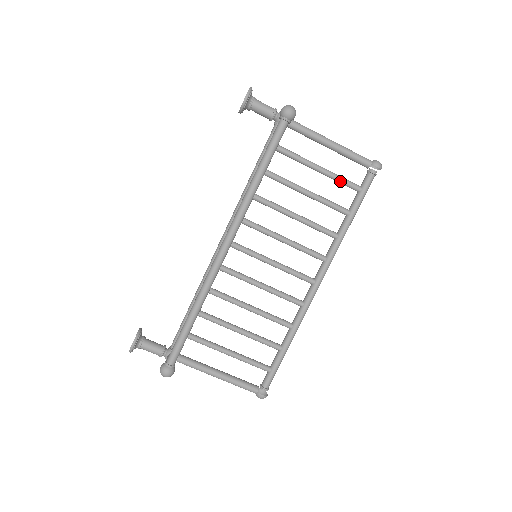
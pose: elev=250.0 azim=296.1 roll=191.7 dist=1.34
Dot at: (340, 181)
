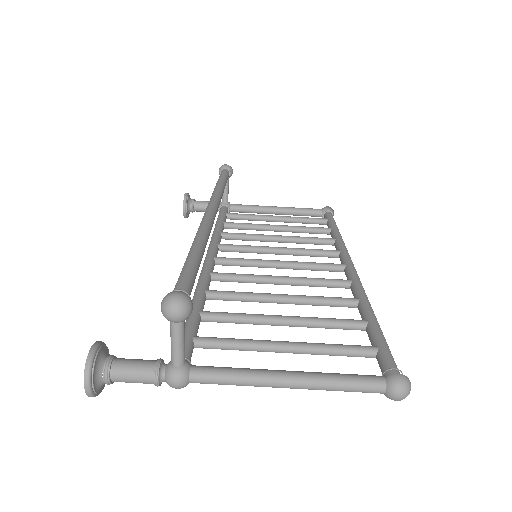
Dot at: (304, 219)
